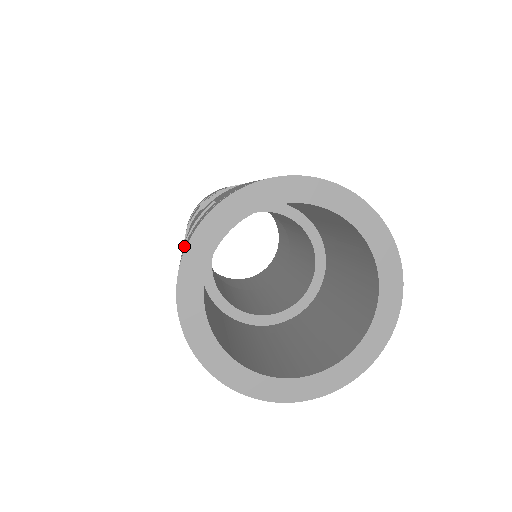
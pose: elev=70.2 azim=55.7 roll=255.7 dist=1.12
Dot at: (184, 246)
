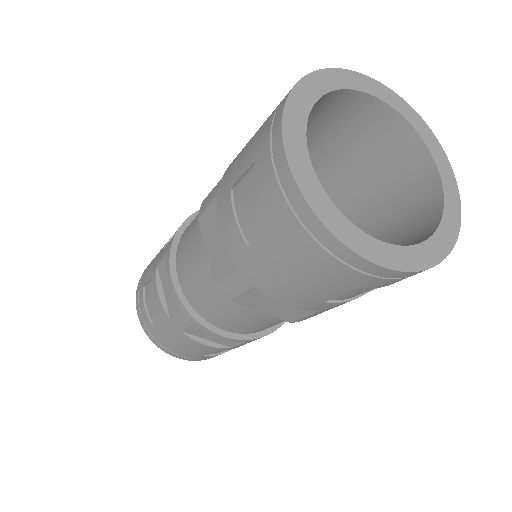
Dot at: occluded
